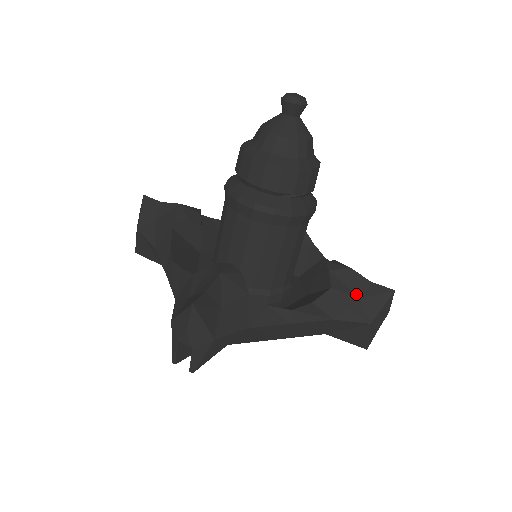
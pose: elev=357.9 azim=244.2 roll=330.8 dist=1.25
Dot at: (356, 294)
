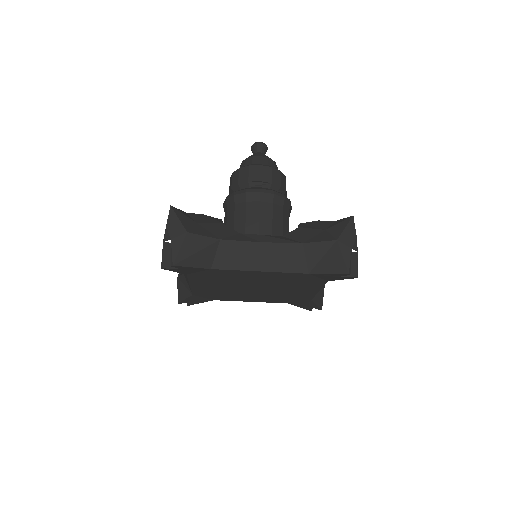
Dot at: (322, 229)
